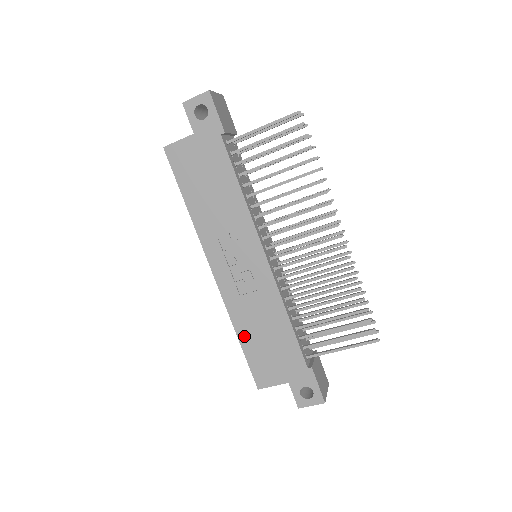
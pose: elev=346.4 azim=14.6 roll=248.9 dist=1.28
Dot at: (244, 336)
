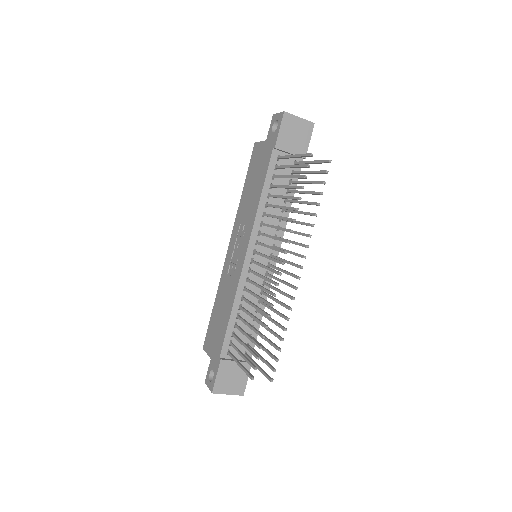
Dot at: (216, 304)
